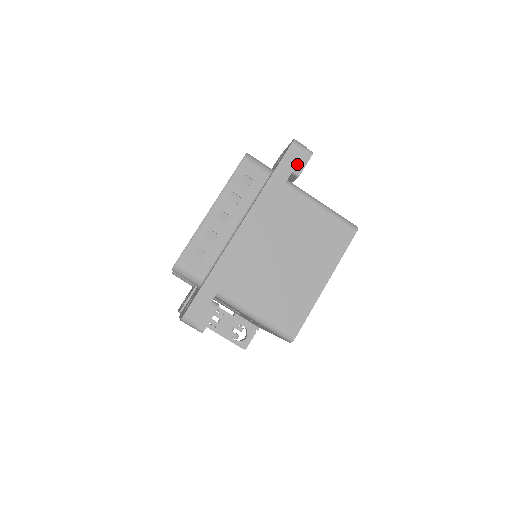
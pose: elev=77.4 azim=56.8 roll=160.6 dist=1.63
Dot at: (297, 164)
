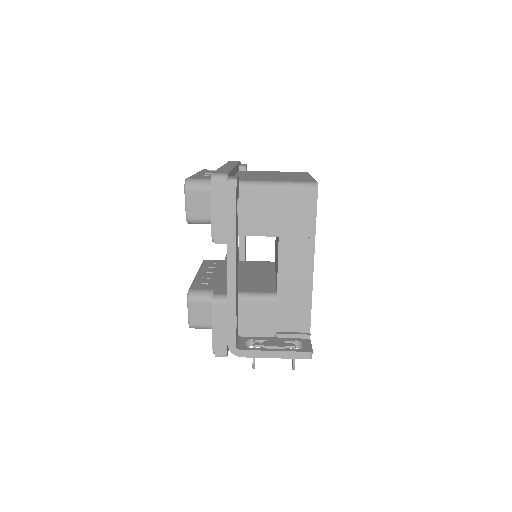
Dot at: occluded
